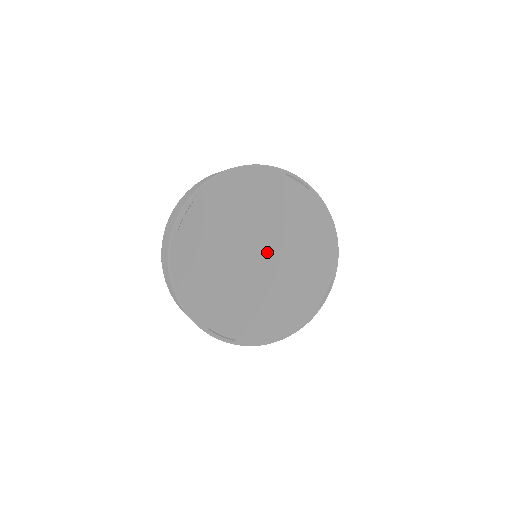
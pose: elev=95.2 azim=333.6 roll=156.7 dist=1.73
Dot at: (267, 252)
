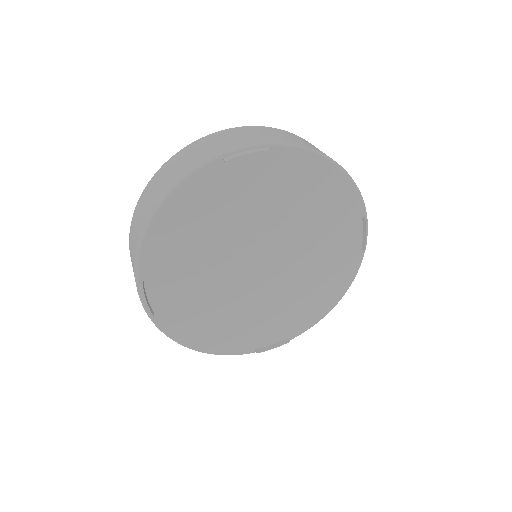
Dot at: (271, 265)
